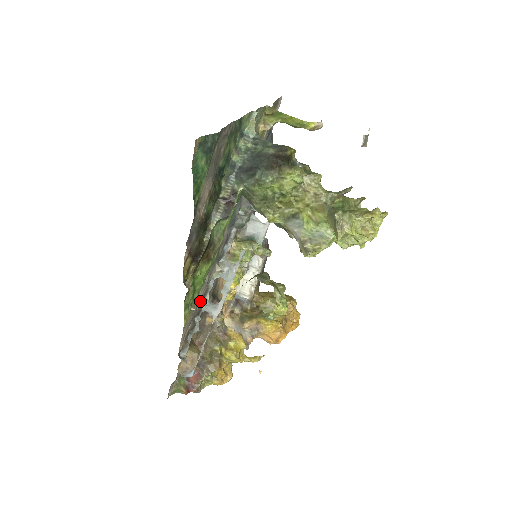
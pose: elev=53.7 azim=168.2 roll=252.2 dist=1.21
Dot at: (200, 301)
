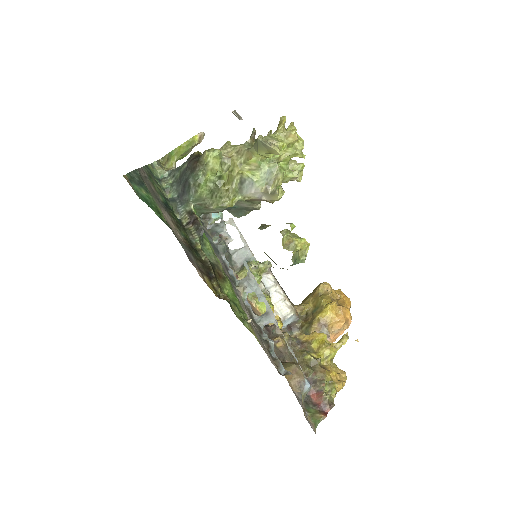
Dot at: (252, 322)
